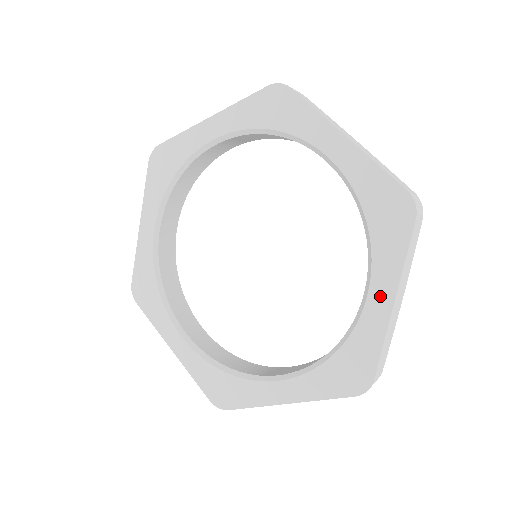
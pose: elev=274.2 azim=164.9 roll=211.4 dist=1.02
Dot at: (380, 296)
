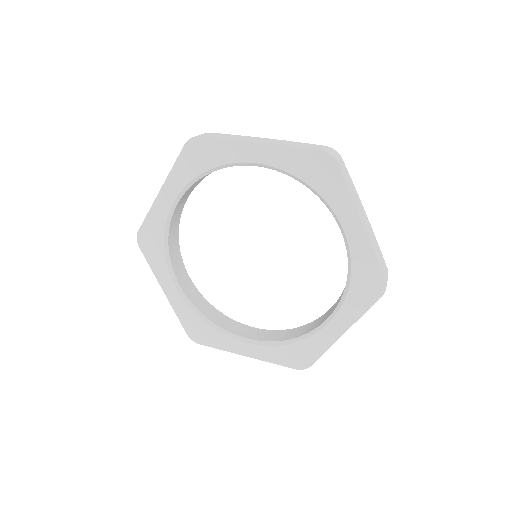
Dot at: (351, 225)
